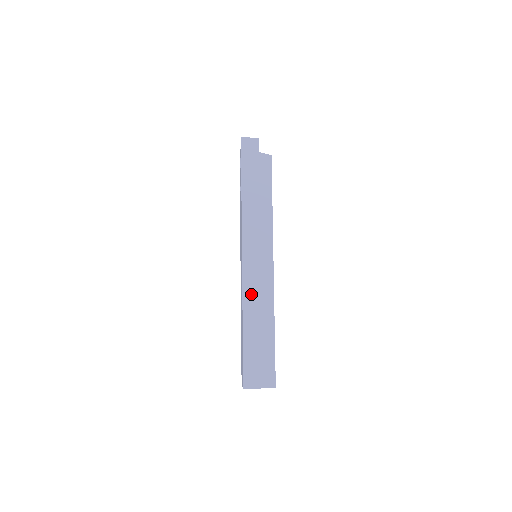
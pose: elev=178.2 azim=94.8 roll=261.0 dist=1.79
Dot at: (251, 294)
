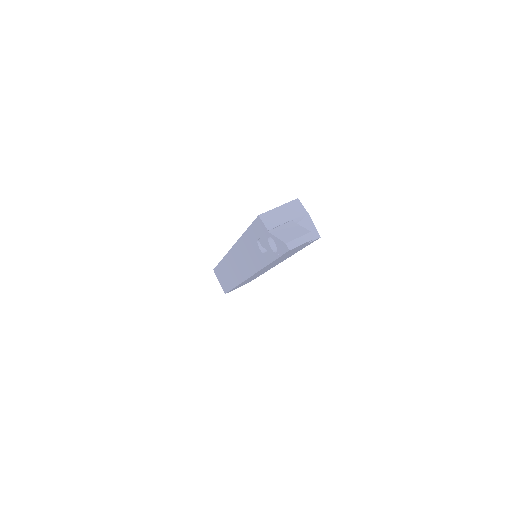
Dot at: occluded
